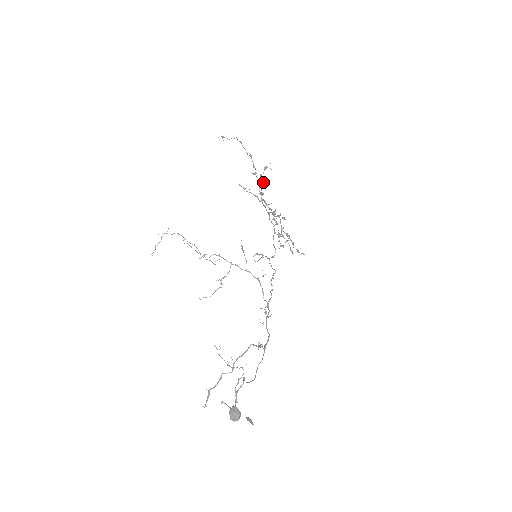
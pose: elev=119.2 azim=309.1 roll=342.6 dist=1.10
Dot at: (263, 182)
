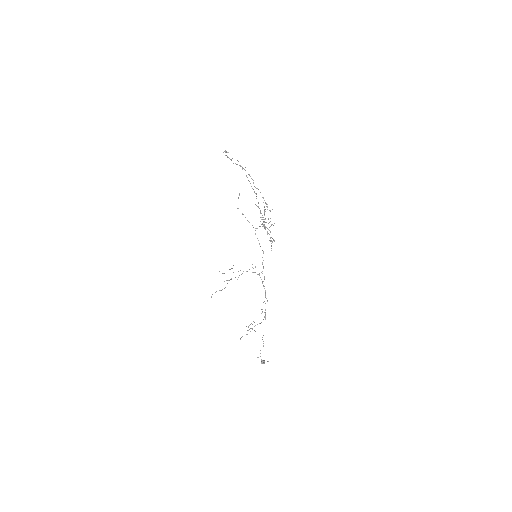
Dot at: occluded
